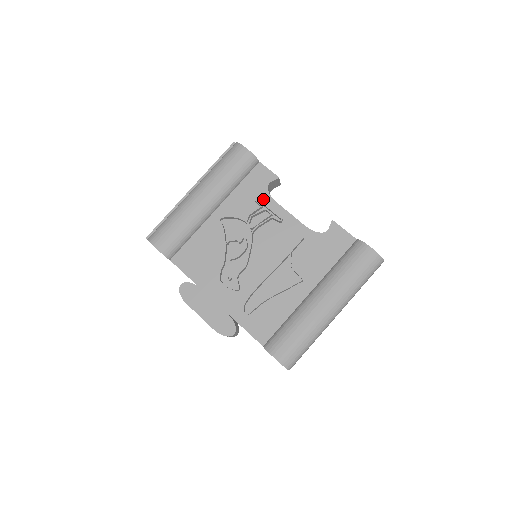
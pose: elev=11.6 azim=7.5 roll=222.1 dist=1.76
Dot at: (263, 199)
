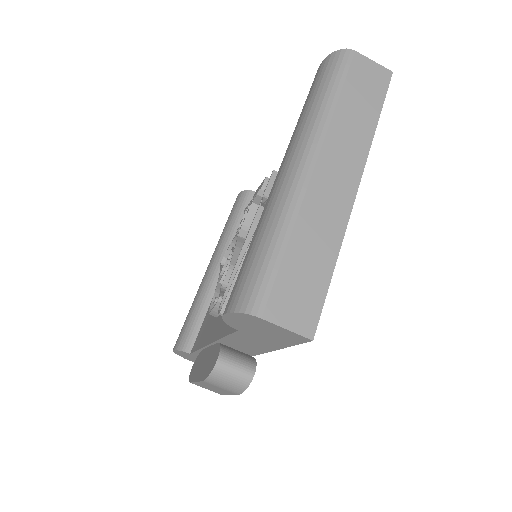
Dot at: occluded
